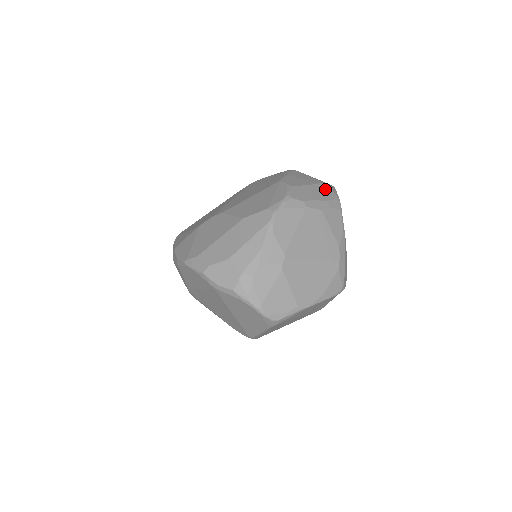
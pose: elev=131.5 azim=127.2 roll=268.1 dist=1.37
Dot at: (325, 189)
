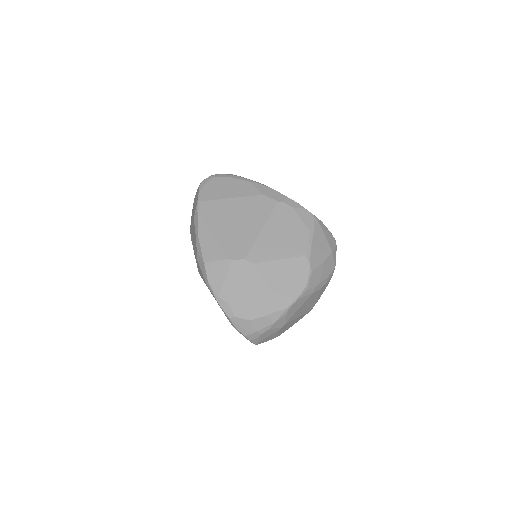
Dot at: (331, 261)
